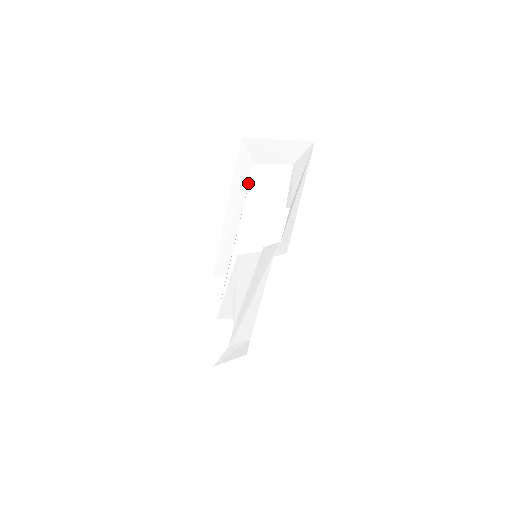
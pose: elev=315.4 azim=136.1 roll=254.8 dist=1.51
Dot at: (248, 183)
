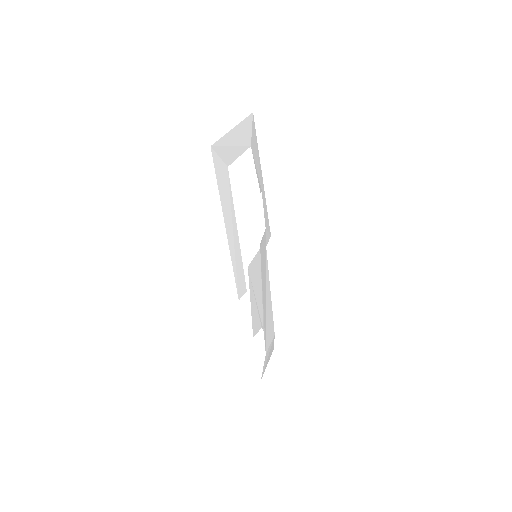
Dot at: (230, 189)
